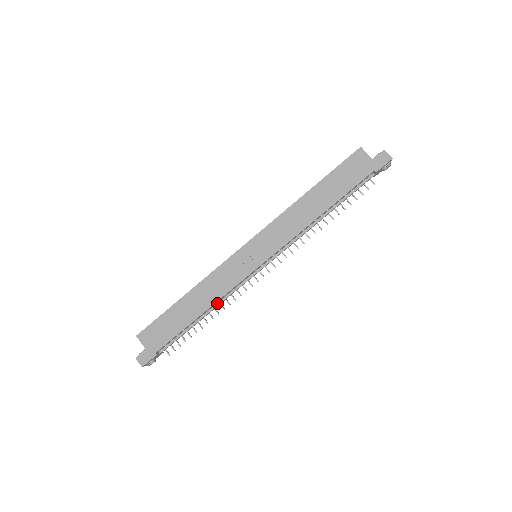
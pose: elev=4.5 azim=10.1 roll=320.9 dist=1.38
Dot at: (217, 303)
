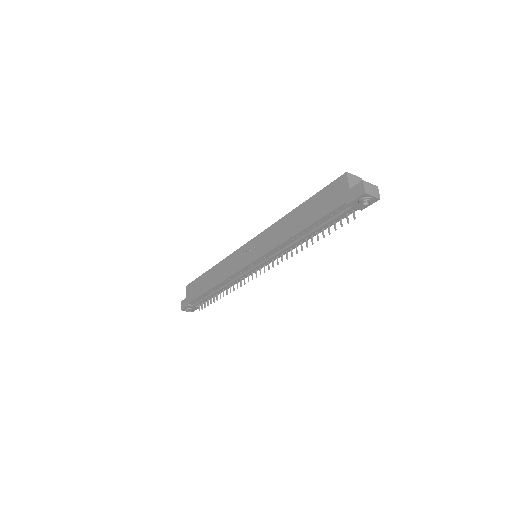
Dot at: (225, 284)
